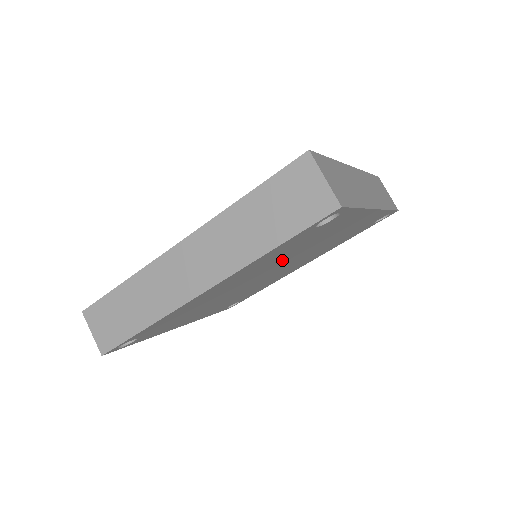
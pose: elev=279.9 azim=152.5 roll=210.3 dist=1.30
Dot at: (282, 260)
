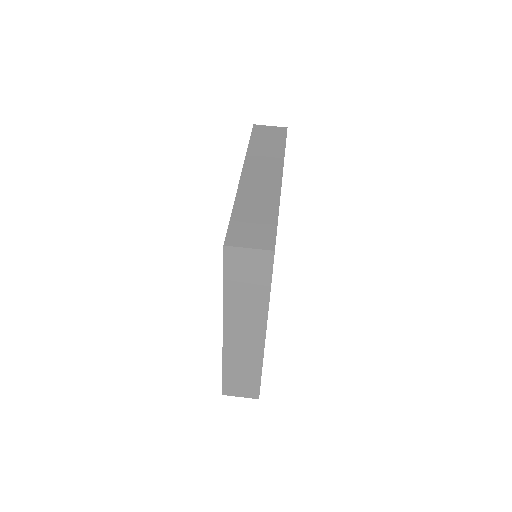
Dot at: occluded
